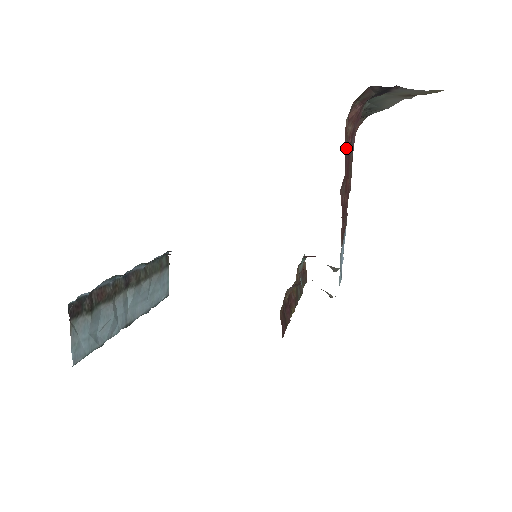
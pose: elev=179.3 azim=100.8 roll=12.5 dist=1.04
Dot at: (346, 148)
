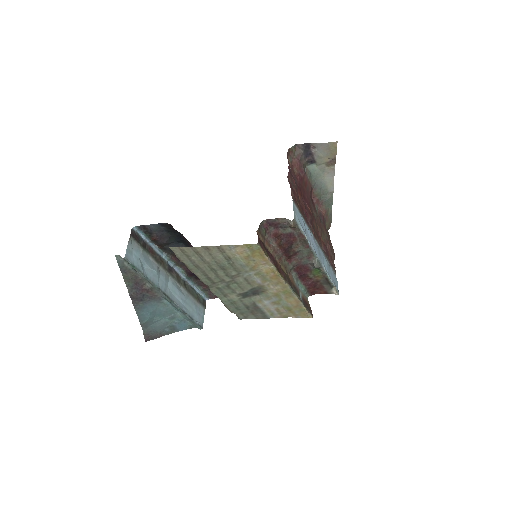
Dot at: (295, 178)
